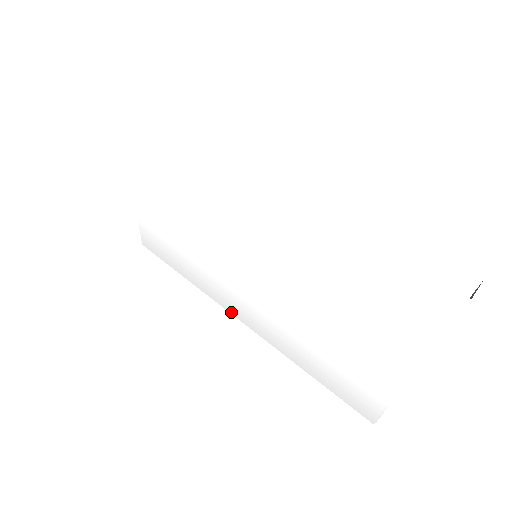
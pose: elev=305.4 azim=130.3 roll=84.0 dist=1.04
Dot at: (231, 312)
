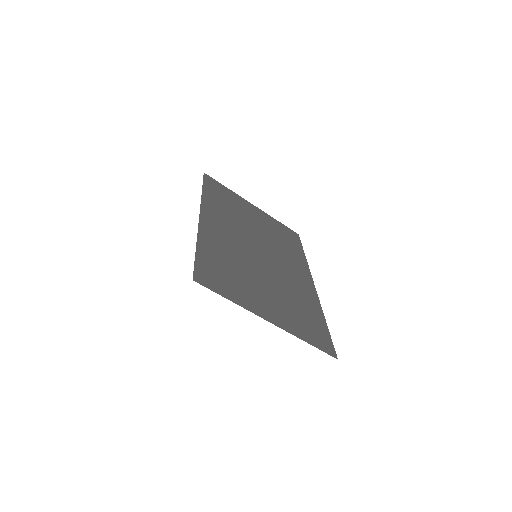
Dot at: occluded
